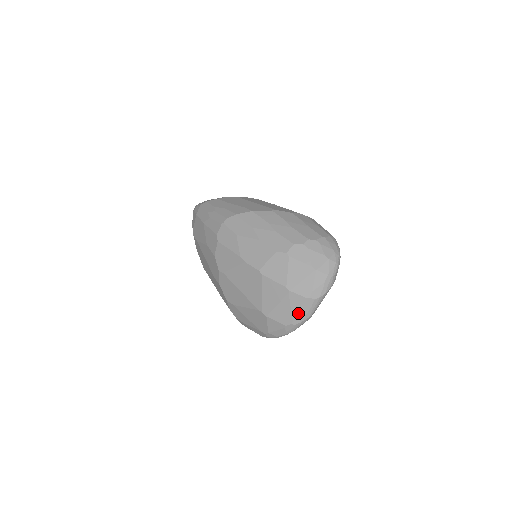
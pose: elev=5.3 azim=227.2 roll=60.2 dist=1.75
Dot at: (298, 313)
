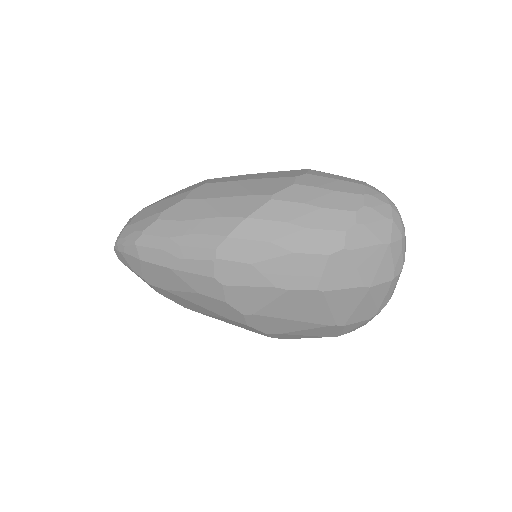
Dot at: (383, 300)
